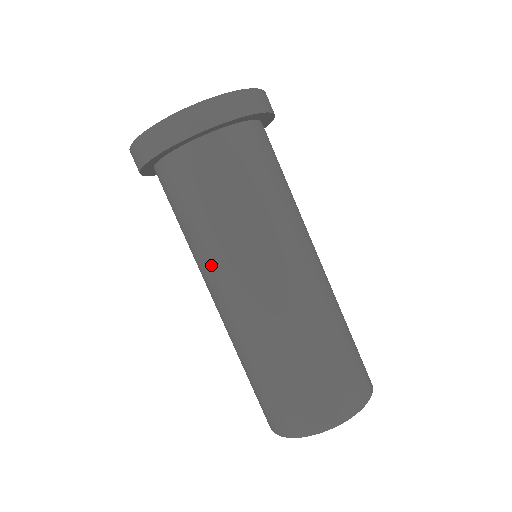
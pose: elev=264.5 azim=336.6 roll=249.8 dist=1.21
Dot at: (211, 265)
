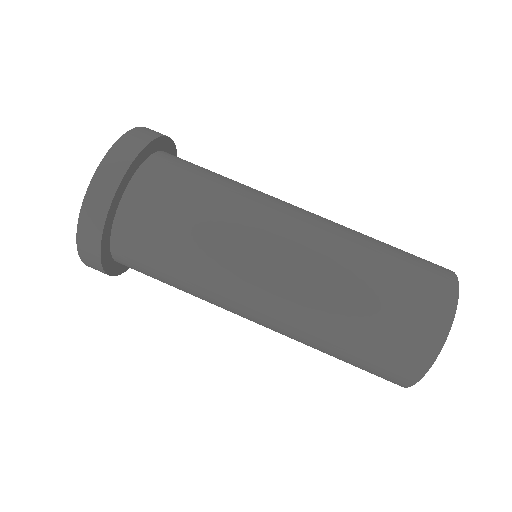
Dot at: (248, 225)
